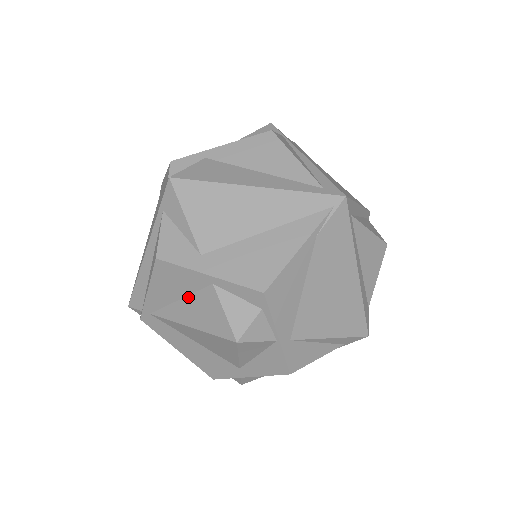
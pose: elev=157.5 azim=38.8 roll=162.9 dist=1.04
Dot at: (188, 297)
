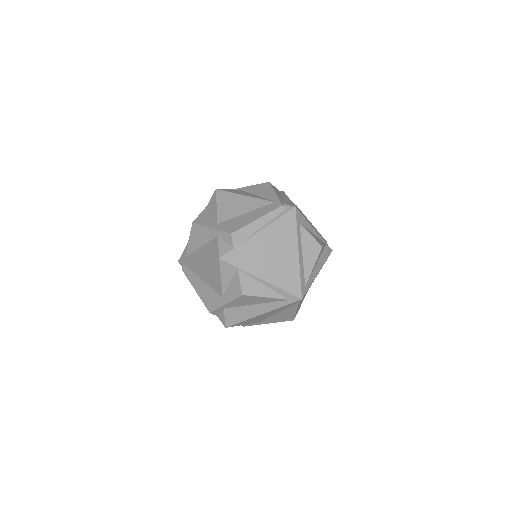
Dot at: occluded
